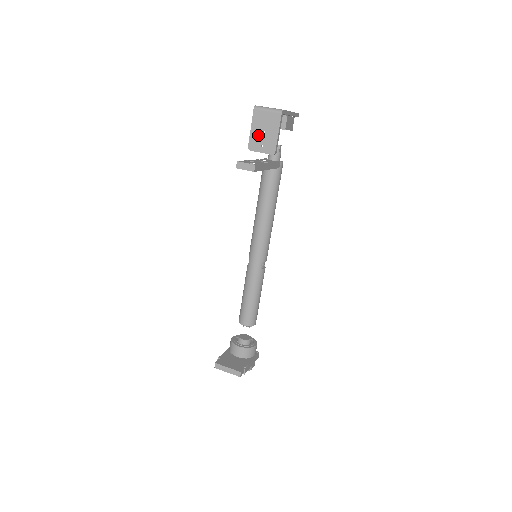
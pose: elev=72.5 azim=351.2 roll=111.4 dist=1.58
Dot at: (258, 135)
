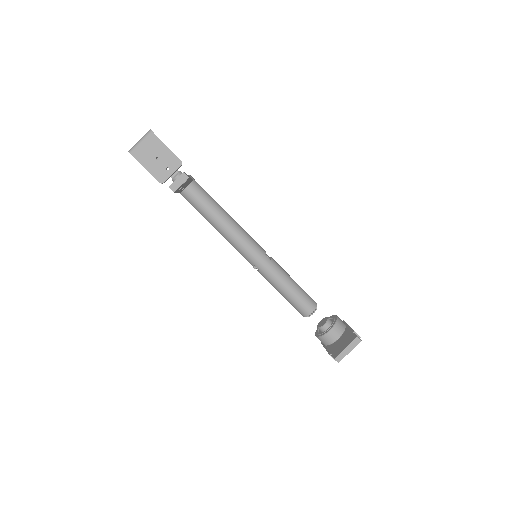
Dot at: (156, 166)
